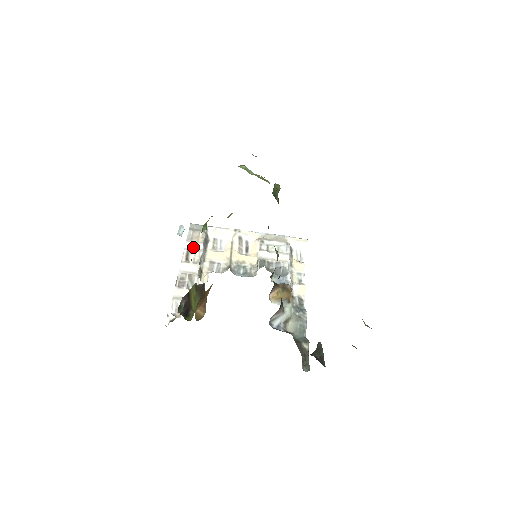
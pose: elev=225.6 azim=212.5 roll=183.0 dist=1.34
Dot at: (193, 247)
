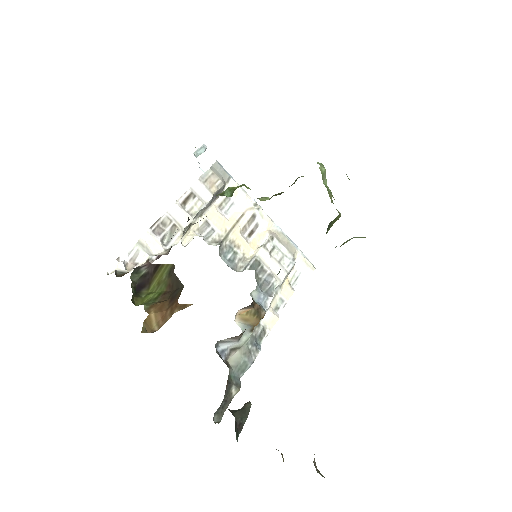
Dot at: (200, 192)
